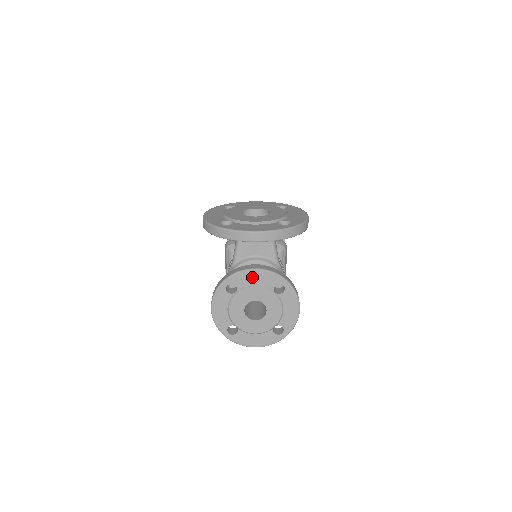
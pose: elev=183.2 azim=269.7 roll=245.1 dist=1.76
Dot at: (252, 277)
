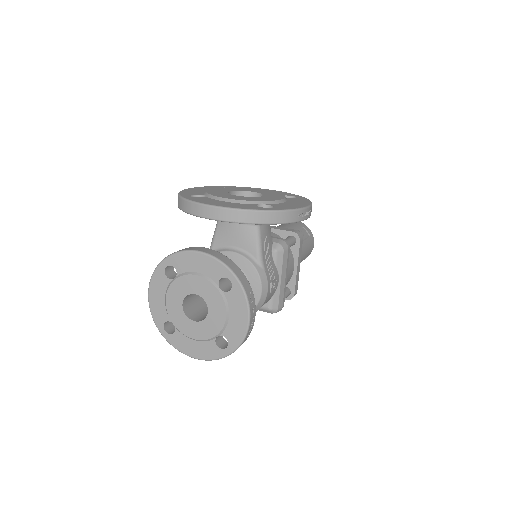
Dot at: (194, 262)
